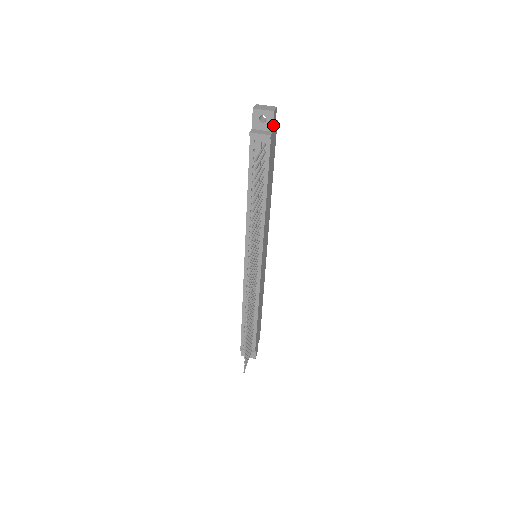
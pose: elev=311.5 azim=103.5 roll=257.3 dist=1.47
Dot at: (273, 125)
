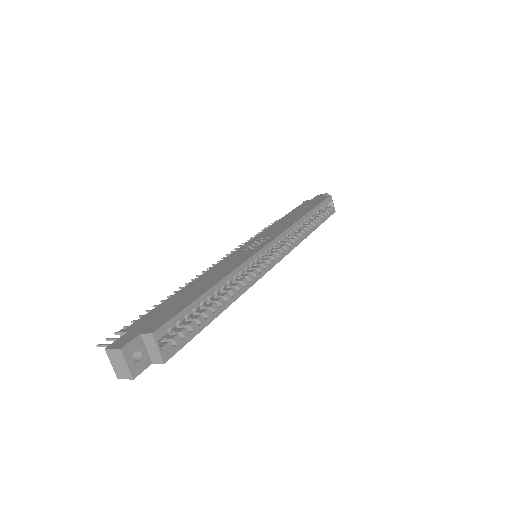
Dot at: occluded
